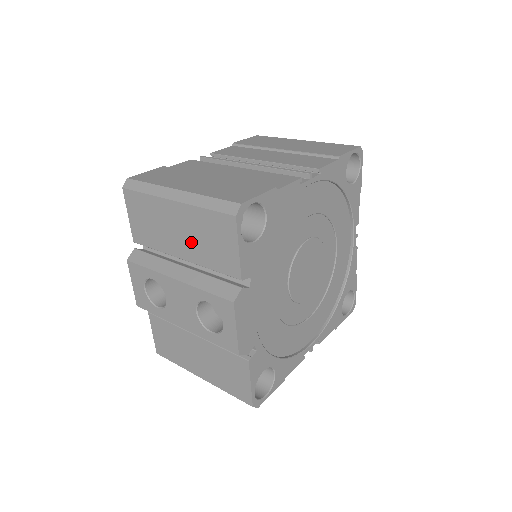
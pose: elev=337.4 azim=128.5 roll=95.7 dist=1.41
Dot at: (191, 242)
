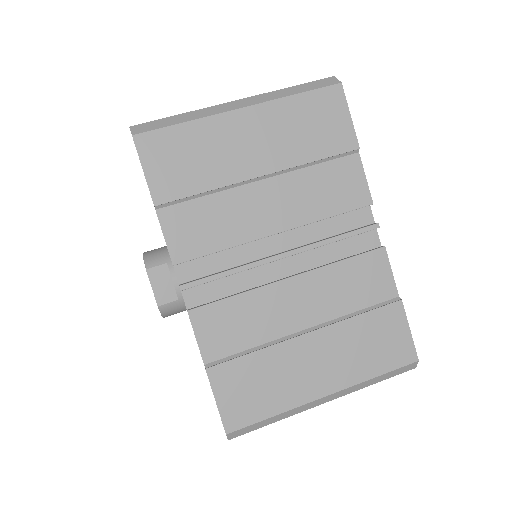
Dot at: occluded
